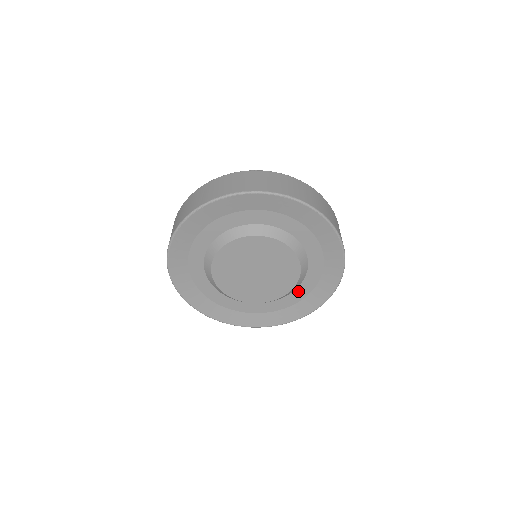
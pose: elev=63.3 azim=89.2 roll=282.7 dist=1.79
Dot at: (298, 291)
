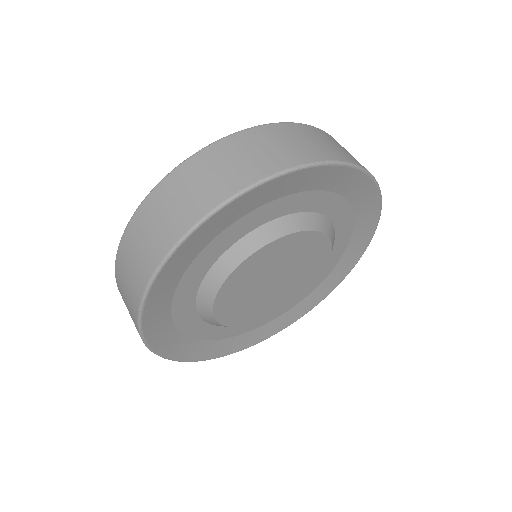
Dot at: (337, 243)
